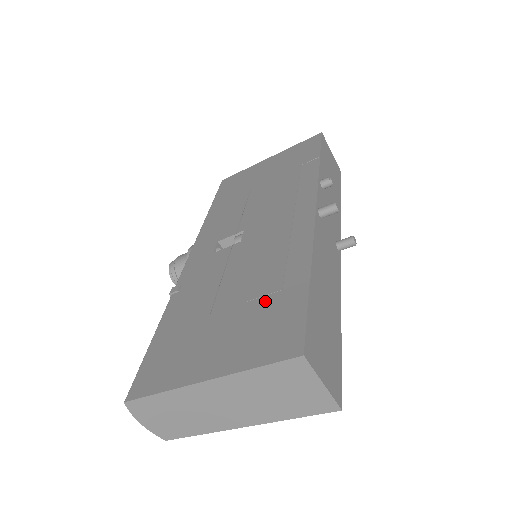
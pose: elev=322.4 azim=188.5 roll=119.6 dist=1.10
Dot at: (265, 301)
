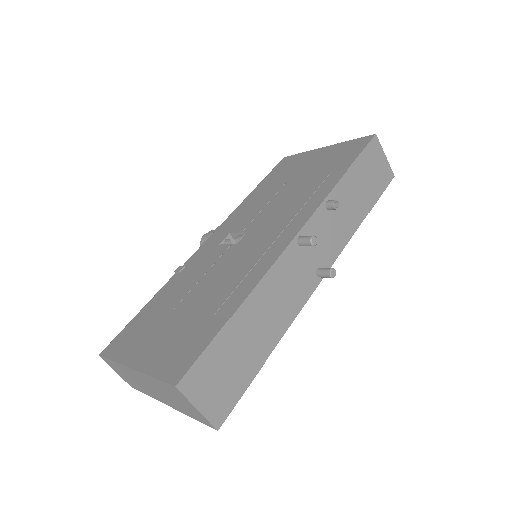
Dot at: (200, 319)
